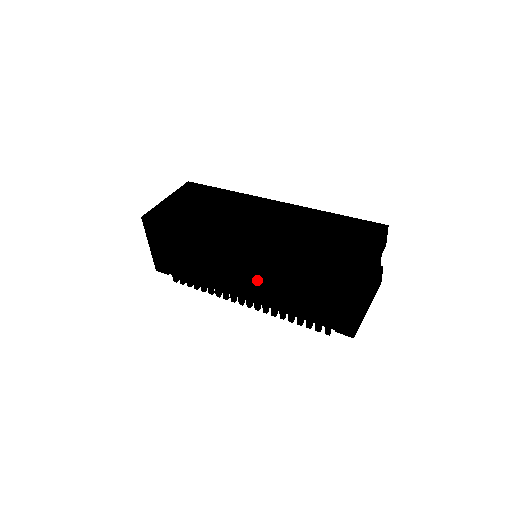
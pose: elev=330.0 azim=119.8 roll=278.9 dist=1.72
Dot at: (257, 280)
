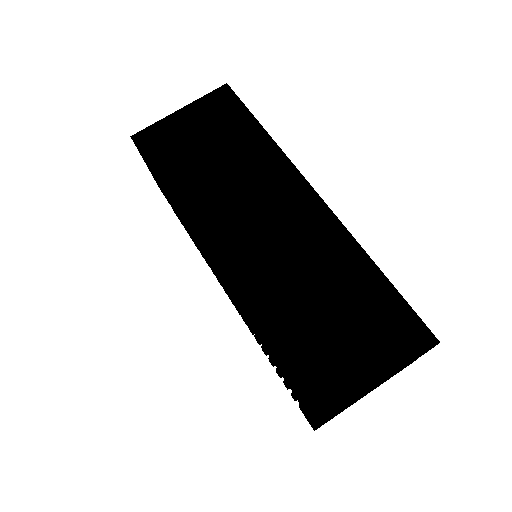
Dot at: occluded
